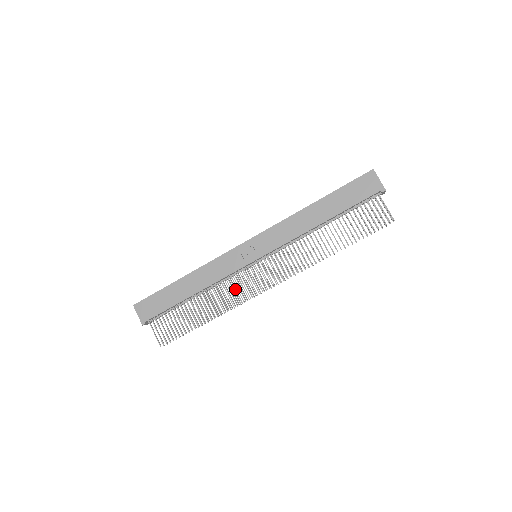
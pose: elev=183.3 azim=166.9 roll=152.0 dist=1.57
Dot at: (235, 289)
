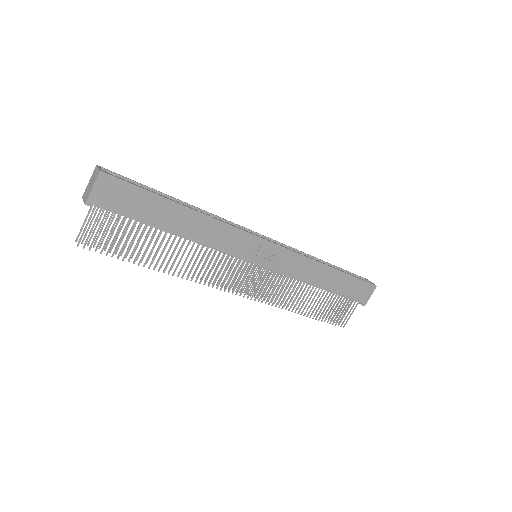
Dot at: (213, 268)
